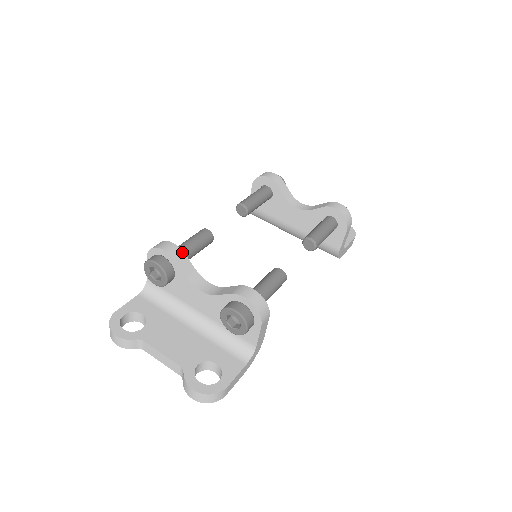
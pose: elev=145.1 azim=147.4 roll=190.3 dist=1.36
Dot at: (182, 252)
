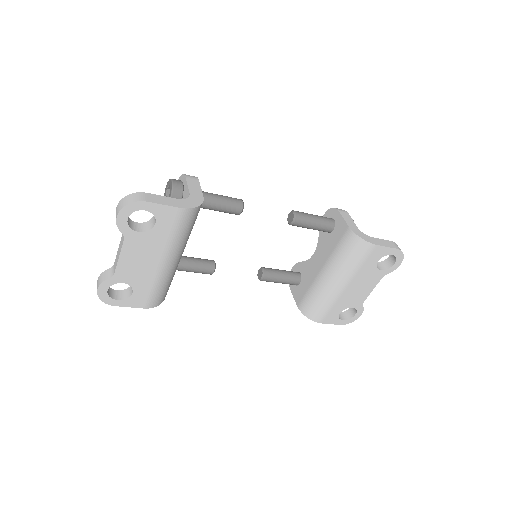
Dot at: occluded
